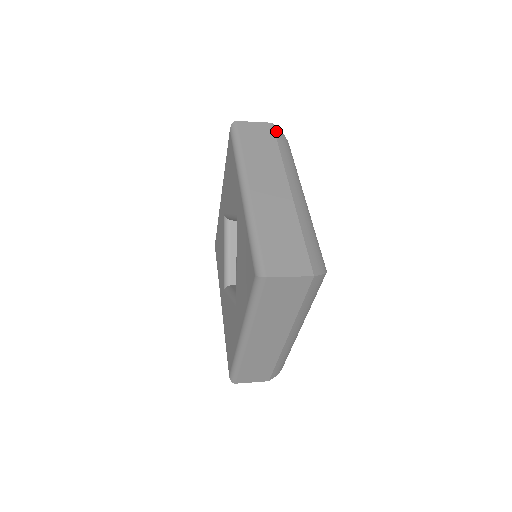
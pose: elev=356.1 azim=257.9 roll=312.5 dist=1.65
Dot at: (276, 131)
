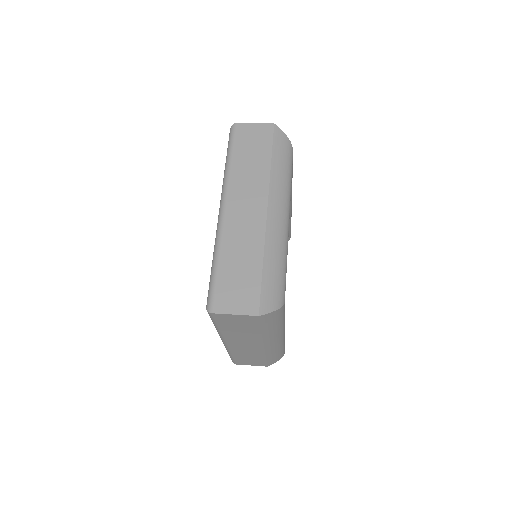
Dot at: (276, 134)
